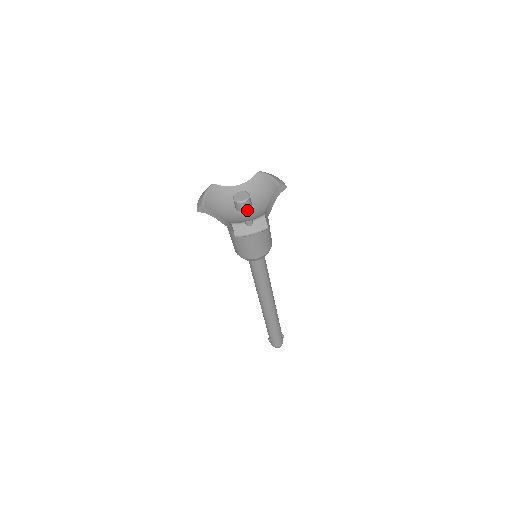
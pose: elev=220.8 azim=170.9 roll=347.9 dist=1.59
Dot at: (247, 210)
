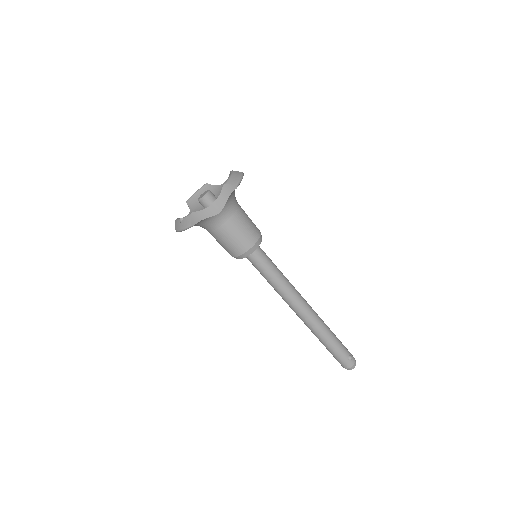
Dot at: occluded
